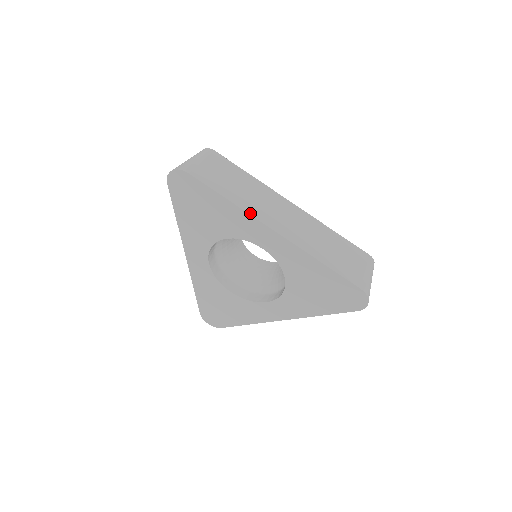
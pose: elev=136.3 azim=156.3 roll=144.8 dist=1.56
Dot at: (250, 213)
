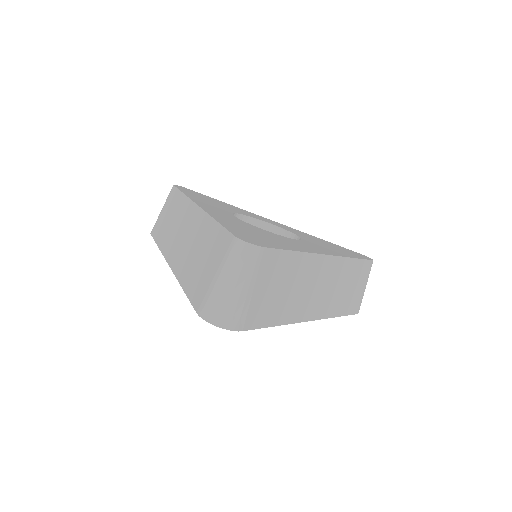
Dot at: (296, 321)
